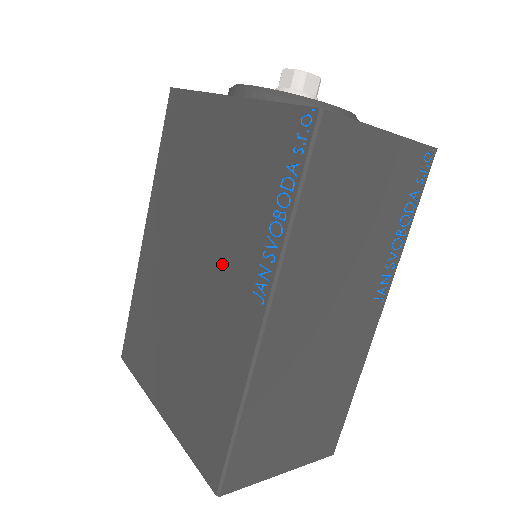
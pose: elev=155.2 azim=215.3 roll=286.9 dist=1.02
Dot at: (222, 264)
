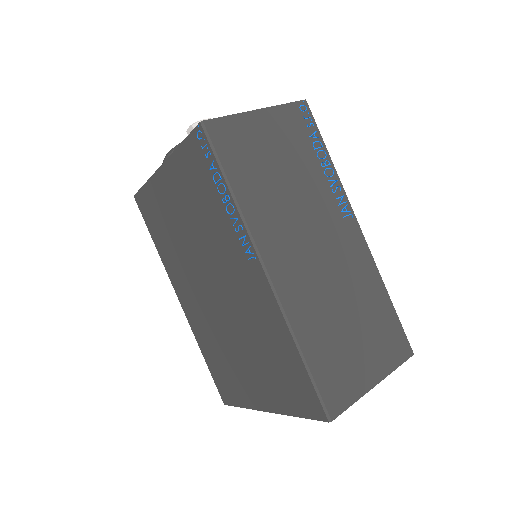
Dot at: (224, 264)
